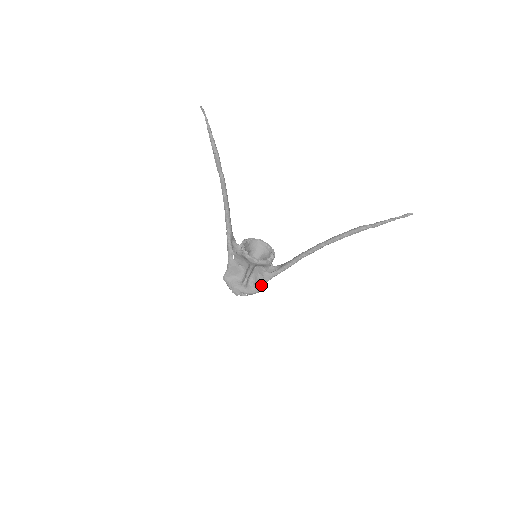
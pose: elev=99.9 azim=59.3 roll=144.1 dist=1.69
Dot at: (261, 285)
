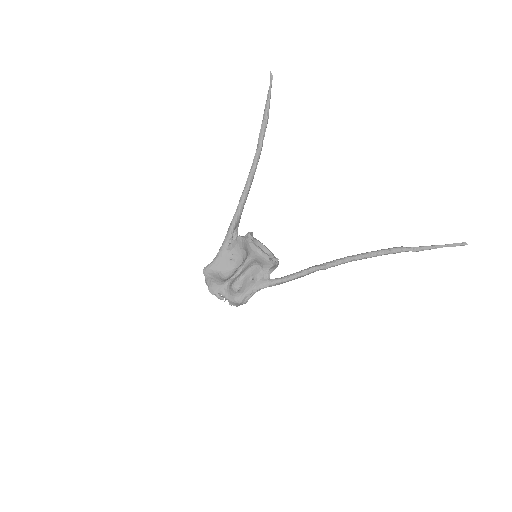
Dot at: (248, 292)
